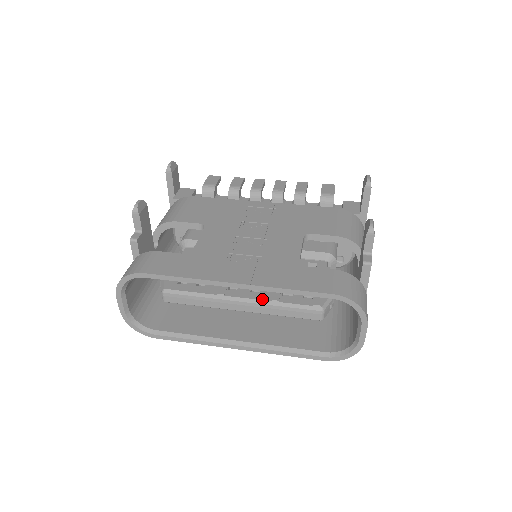
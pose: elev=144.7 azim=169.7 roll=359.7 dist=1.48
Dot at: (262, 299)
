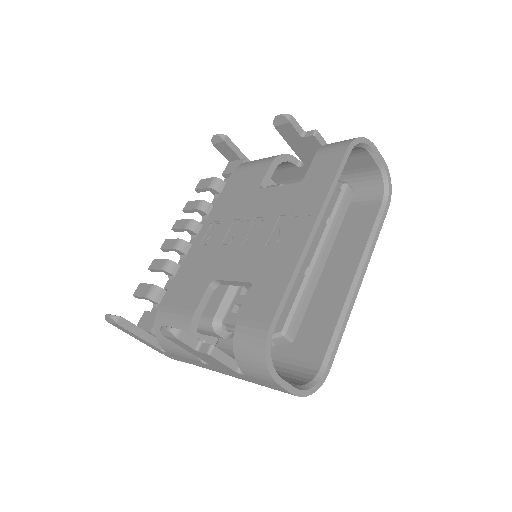
Dot at: (322, 232)
